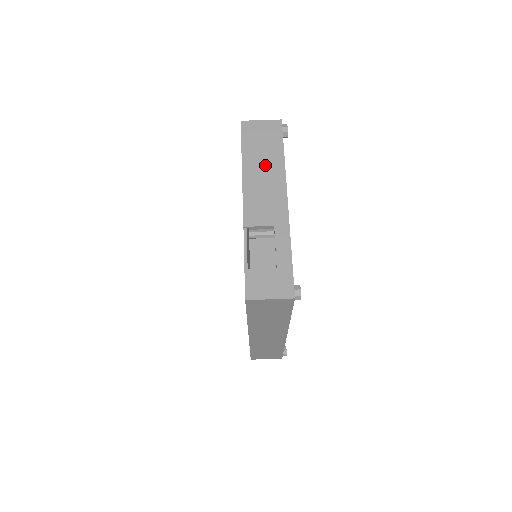
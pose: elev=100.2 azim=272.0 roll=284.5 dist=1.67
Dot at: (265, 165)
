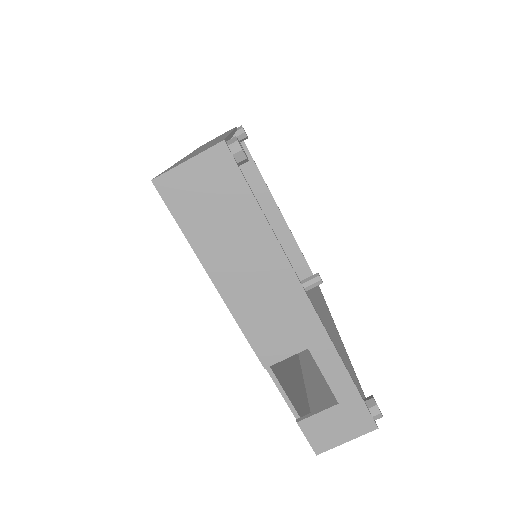
Dot at: (244, 254)
